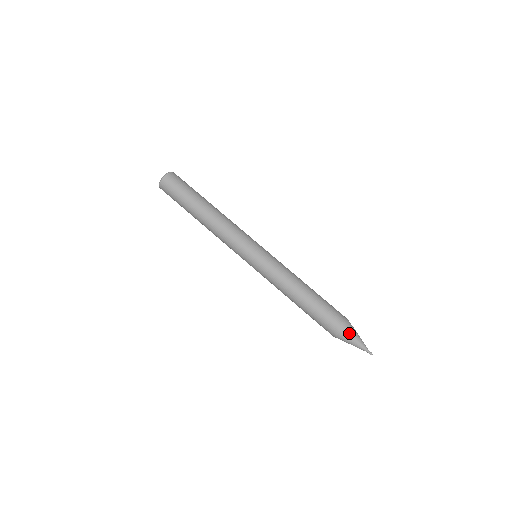
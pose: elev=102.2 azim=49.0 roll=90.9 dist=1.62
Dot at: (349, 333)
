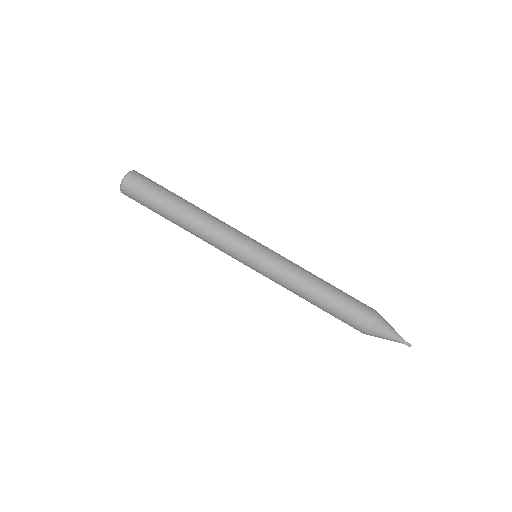
Dot at: (384, 321)
